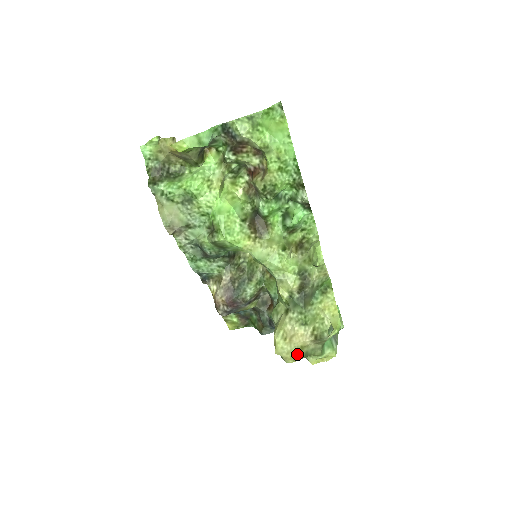
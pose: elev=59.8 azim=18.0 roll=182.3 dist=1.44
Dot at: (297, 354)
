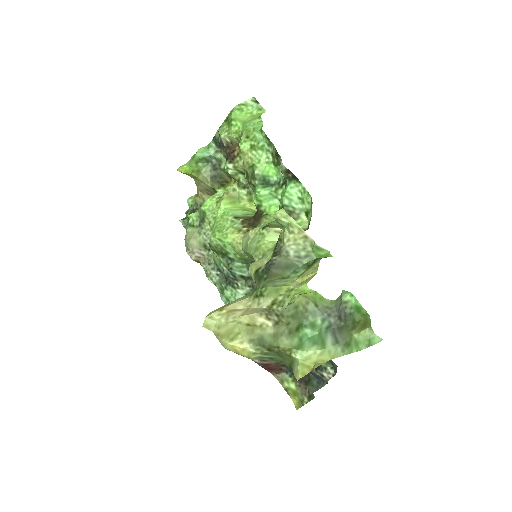
Dot at: (240, 335)
